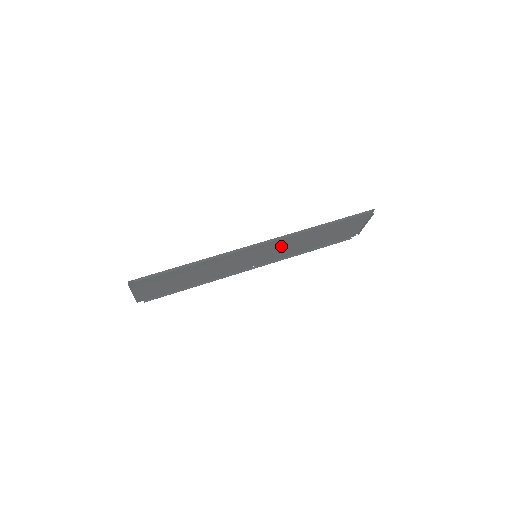
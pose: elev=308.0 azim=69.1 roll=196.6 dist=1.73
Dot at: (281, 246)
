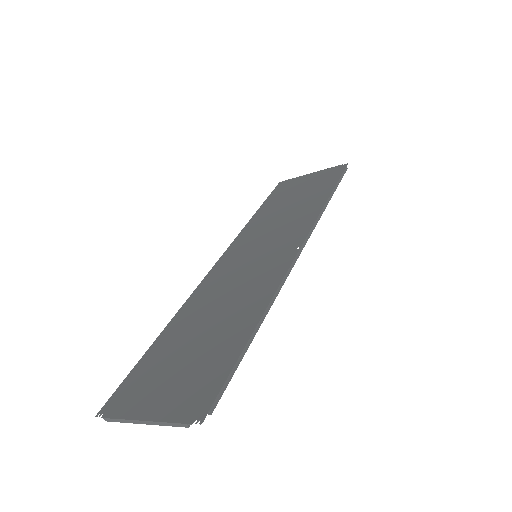
Dot at: (278, 232)
